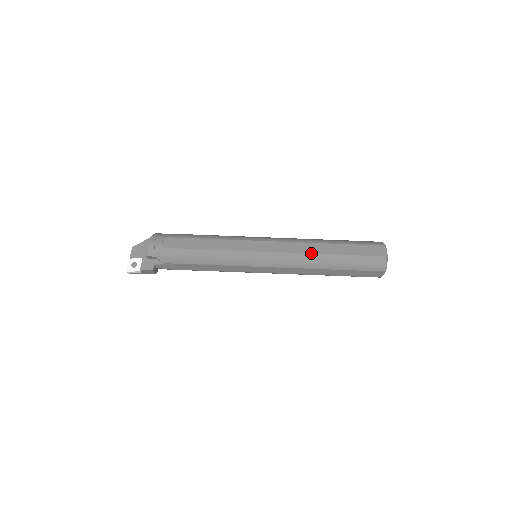
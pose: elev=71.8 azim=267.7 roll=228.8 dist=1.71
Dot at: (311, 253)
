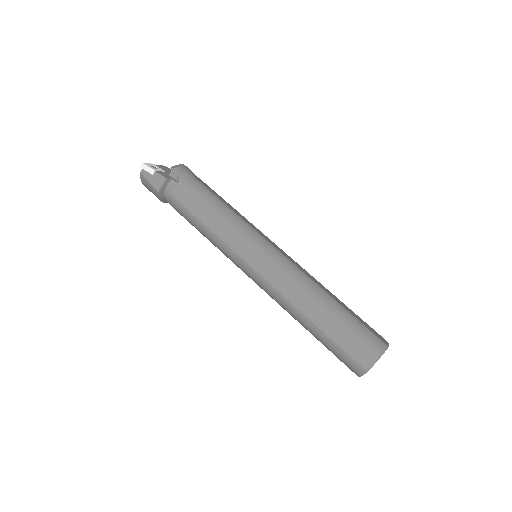
Dot at: (315, 282)
